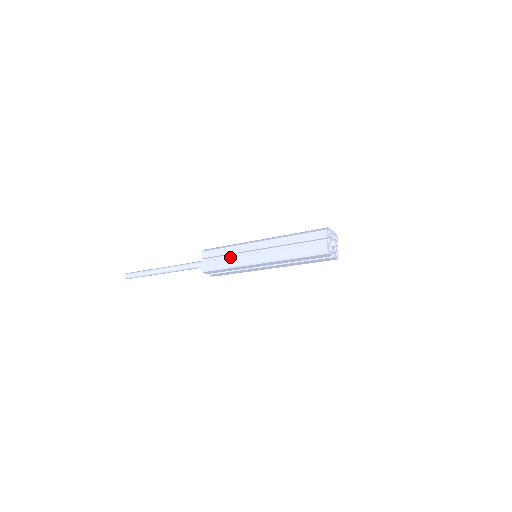
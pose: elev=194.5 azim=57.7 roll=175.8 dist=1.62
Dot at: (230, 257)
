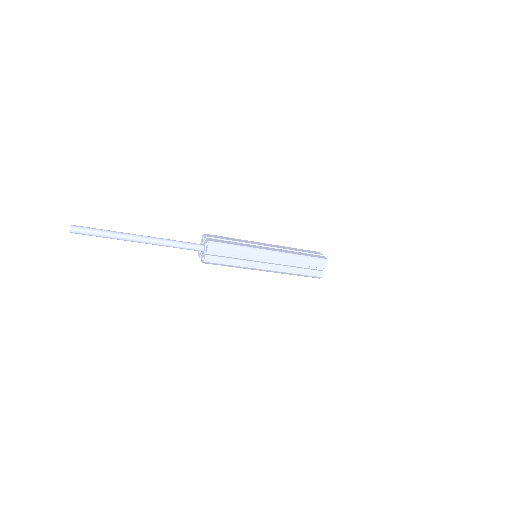
Dot at: (241, 243)
